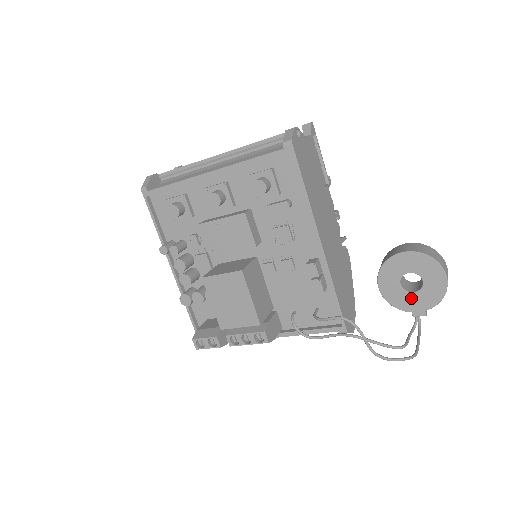
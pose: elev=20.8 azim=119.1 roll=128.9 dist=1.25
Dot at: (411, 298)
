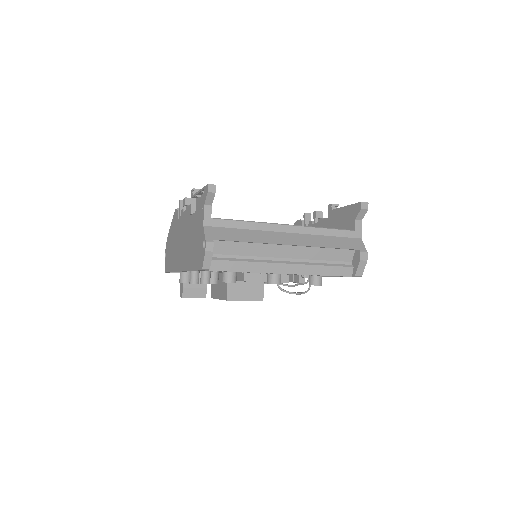
Dot at: occluded
